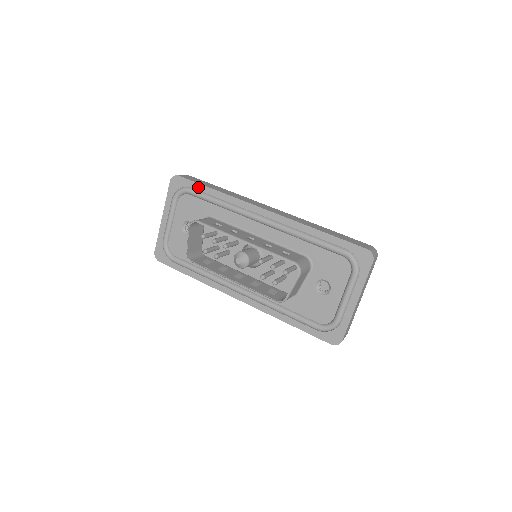
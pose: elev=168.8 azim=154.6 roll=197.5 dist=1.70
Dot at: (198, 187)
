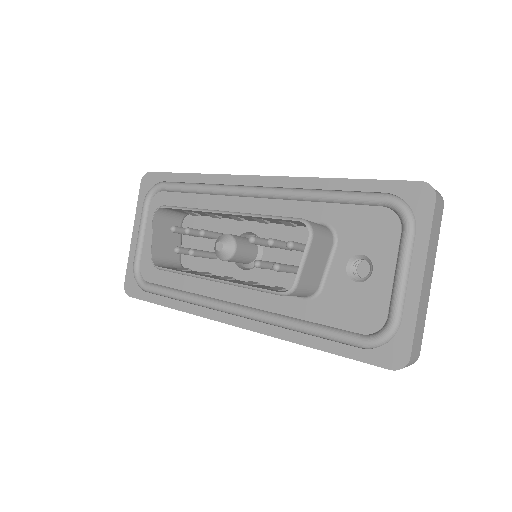
Dot at: (172, 178)
